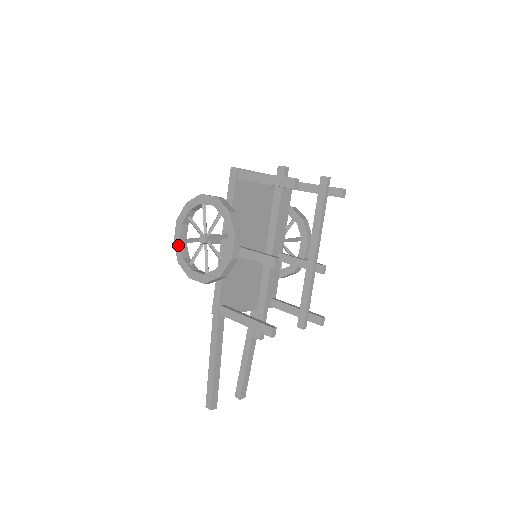
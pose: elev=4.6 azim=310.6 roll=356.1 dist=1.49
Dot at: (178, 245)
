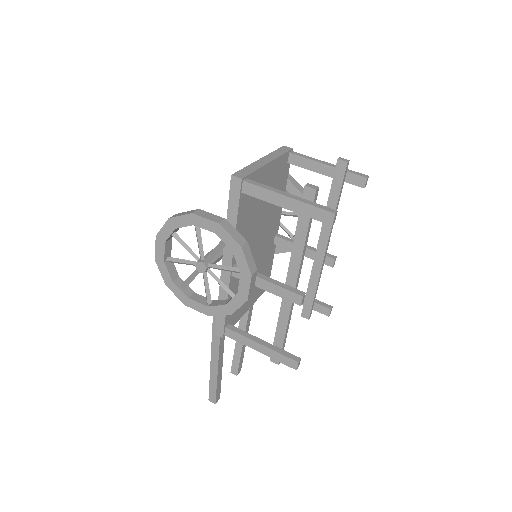
Dot at: (163, 266)
